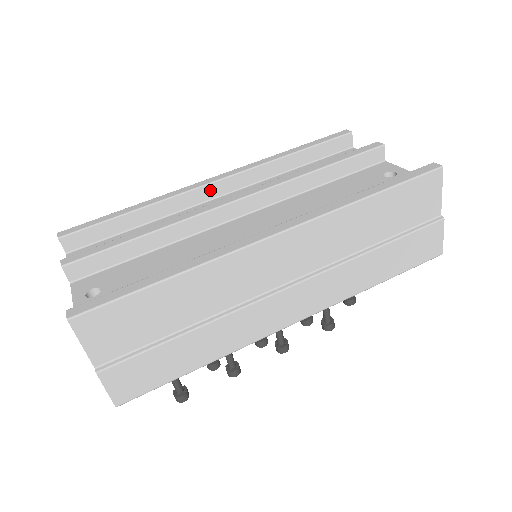
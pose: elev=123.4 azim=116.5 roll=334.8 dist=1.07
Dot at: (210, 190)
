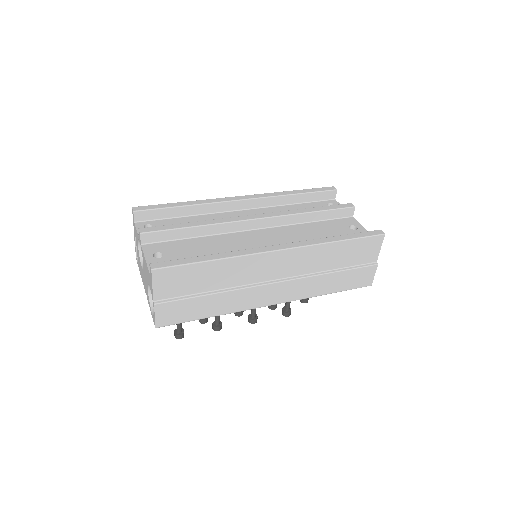
Dot at: (237, 204)
